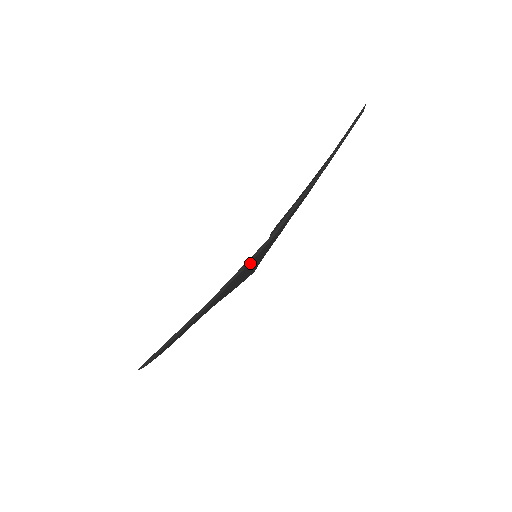
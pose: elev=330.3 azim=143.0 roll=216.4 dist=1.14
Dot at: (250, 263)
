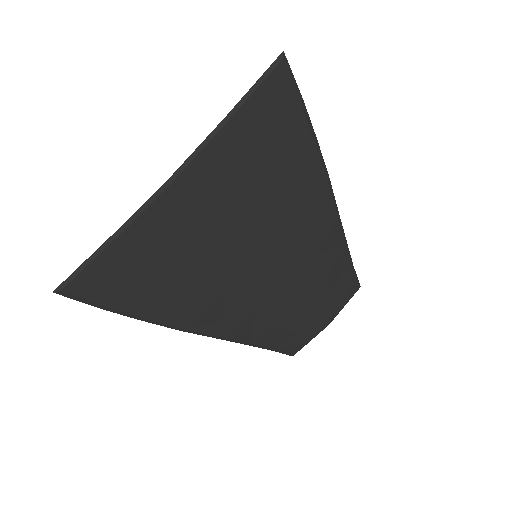
Dot at: (167, 208)
